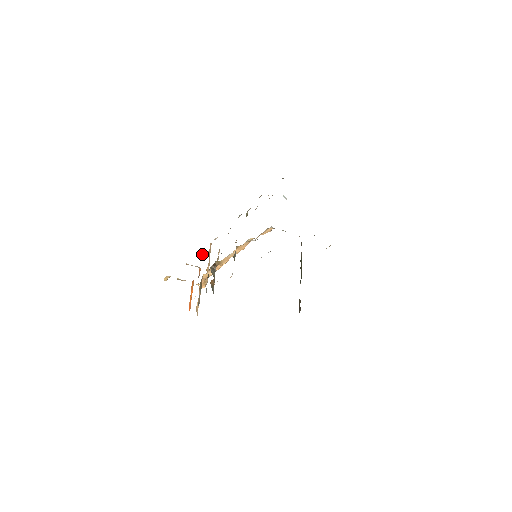
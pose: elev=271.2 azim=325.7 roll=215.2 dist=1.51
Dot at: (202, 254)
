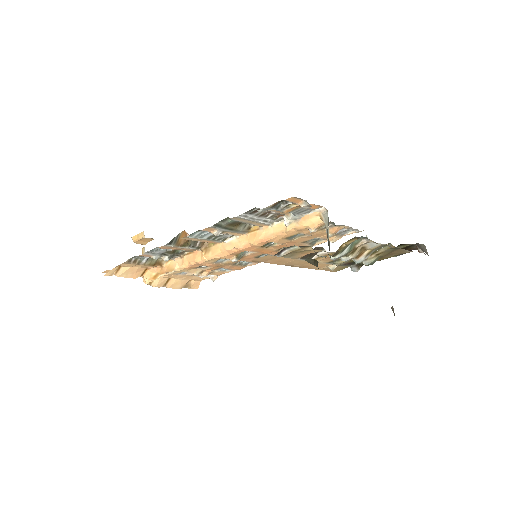
Dot at: occluded
